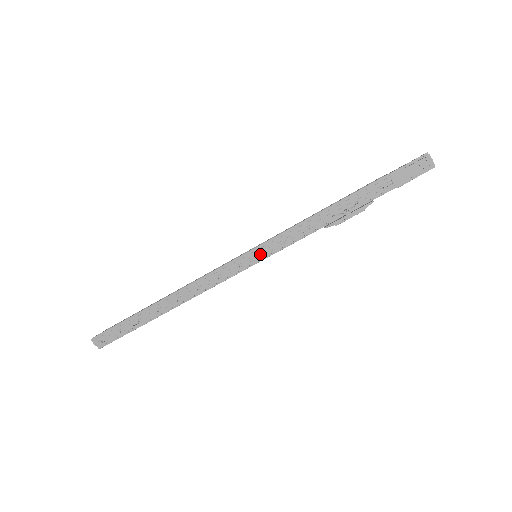
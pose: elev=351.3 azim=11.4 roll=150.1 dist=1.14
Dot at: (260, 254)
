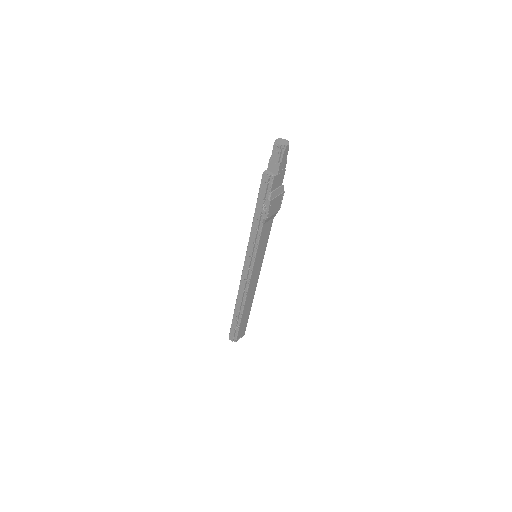
Dot at: (250, 257)
